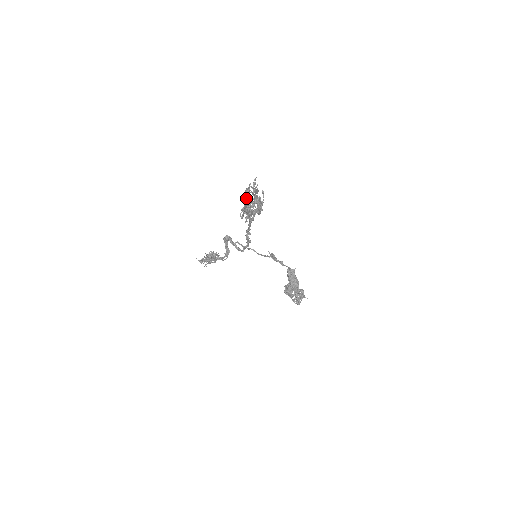
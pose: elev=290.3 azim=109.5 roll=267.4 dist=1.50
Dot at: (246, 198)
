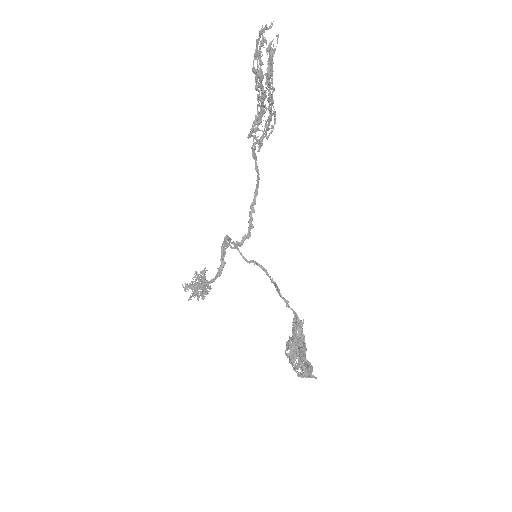
Dot at: (259, 54)
